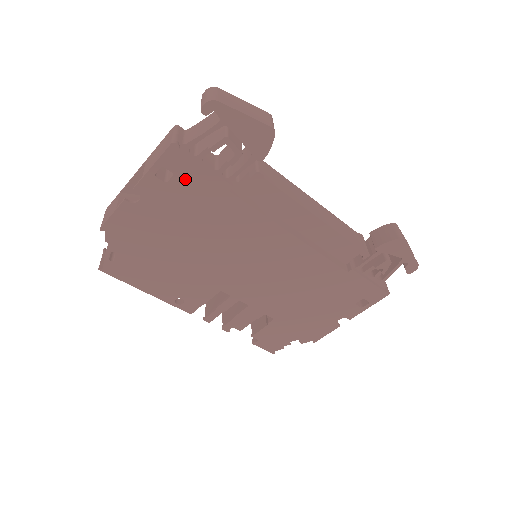
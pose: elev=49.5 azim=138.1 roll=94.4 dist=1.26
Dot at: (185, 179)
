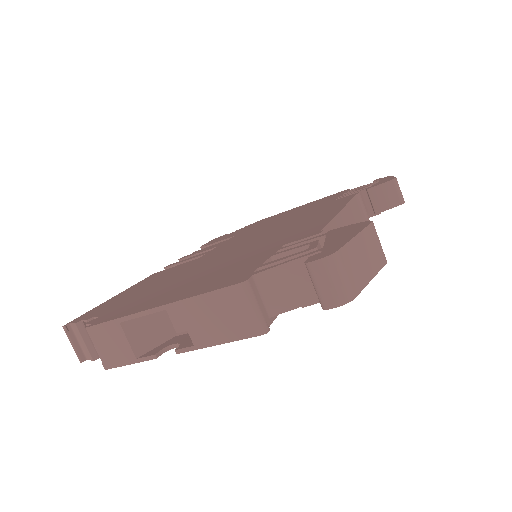
Dot at: occluded
